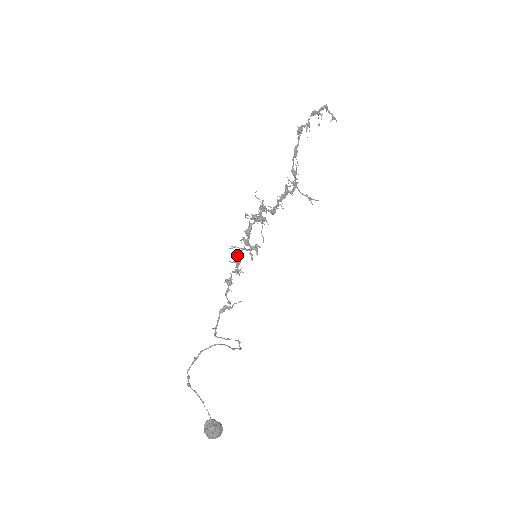
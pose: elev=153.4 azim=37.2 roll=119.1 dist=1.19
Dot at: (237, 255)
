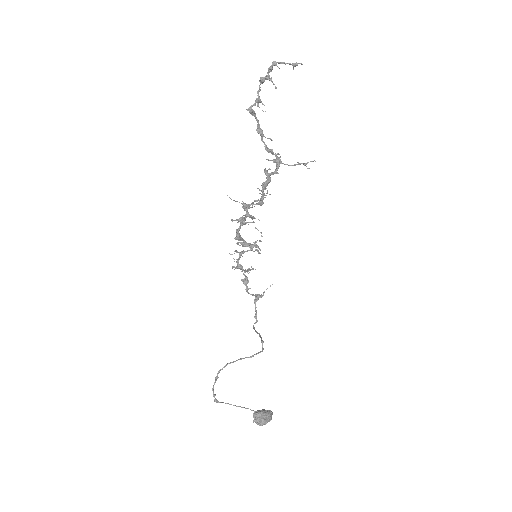
Dot at: occluded
